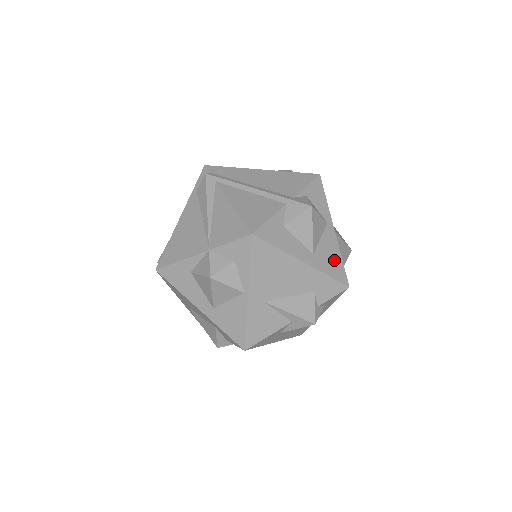
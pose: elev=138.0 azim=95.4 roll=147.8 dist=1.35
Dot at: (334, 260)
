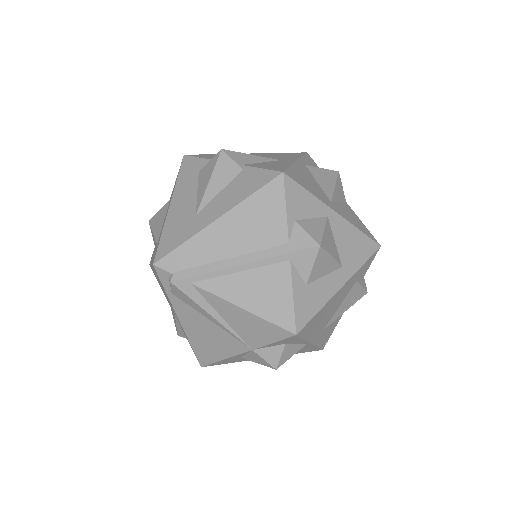
Dot at: (356, 243)
